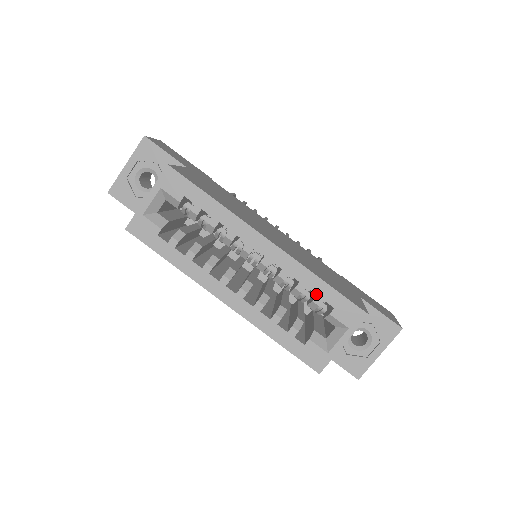
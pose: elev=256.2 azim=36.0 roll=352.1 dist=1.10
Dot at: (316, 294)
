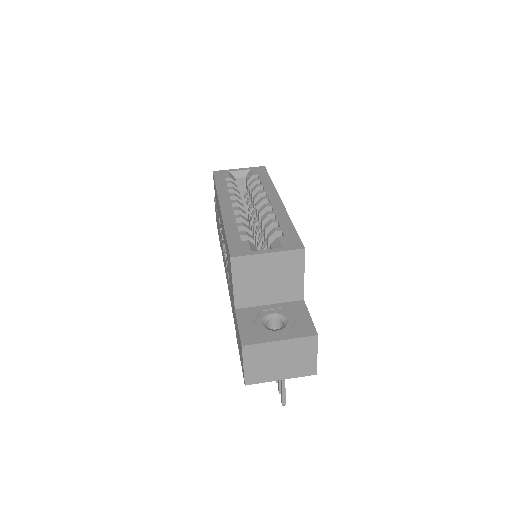
Dot at: (281, 226)
